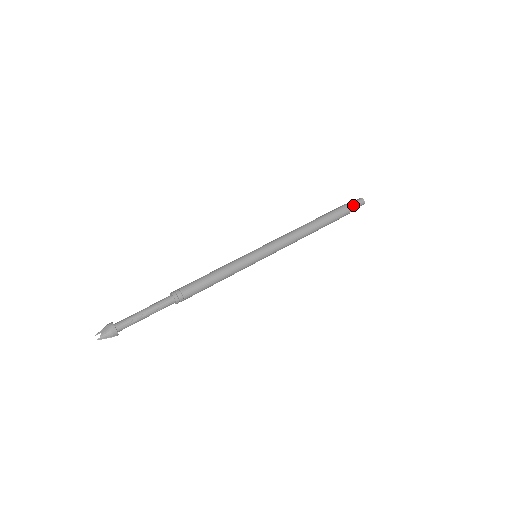
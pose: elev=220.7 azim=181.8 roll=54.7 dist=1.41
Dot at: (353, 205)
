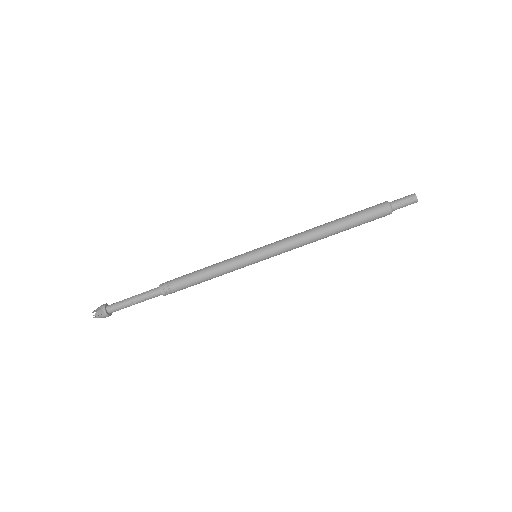
Dot at: (398, 205)
